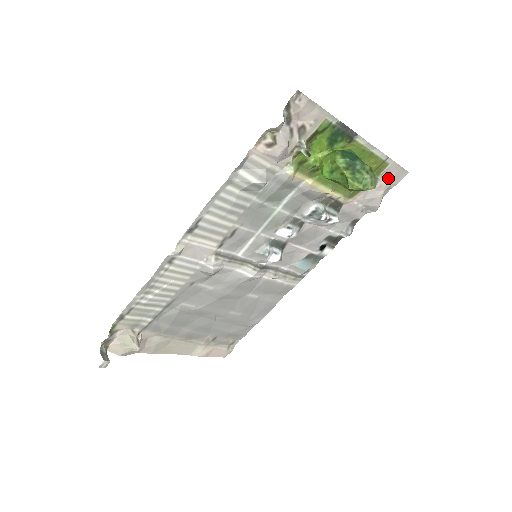
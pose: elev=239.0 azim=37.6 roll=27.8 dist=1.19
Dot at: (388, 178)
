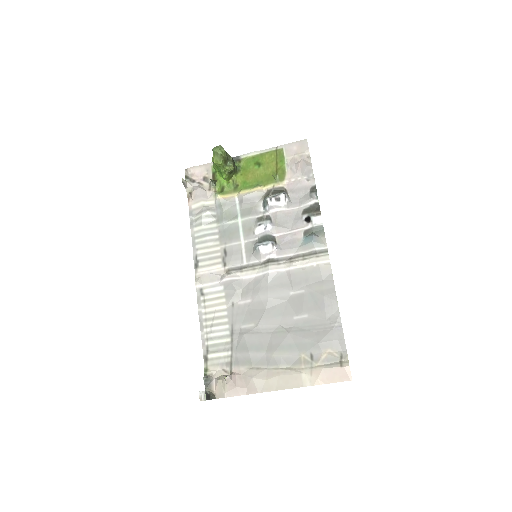
Dot at: (296, 153)
